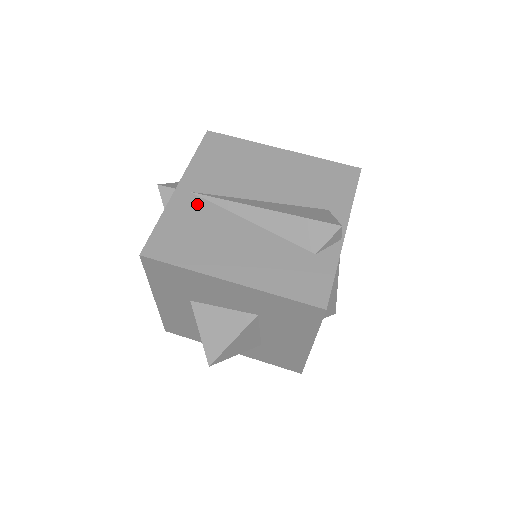
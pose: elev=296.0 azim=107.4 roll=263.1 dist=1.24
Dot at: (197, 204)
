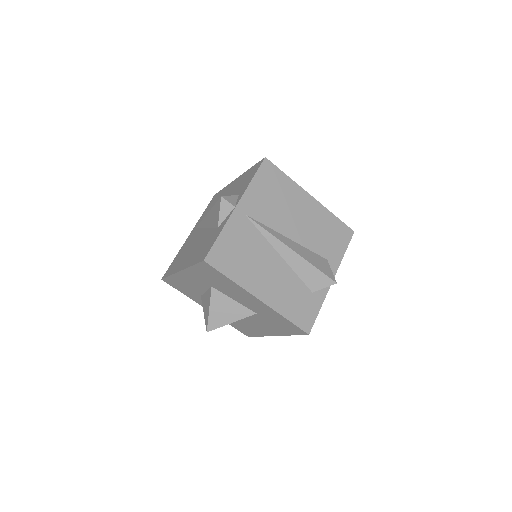
Dot at: (248, 227)
